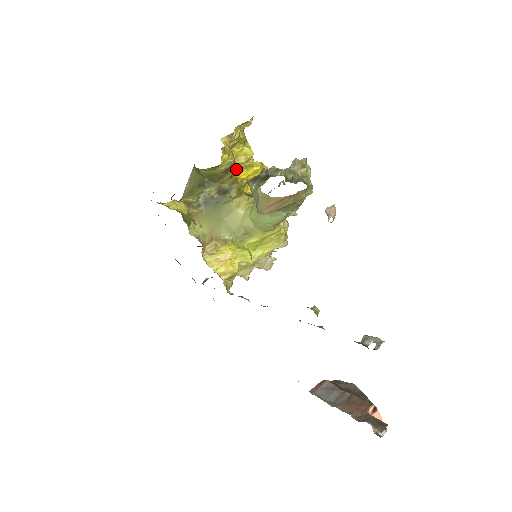
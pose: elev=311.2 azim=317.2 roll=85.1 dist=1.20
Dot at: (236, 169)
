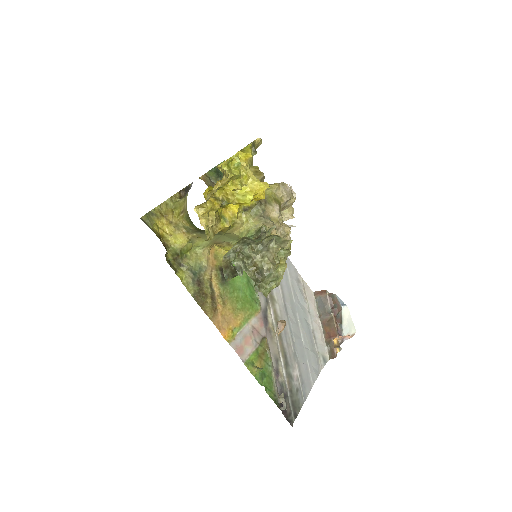
Dot at: (226, 200)
